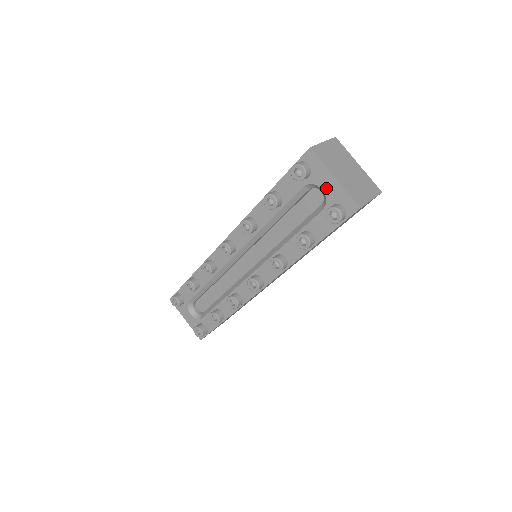
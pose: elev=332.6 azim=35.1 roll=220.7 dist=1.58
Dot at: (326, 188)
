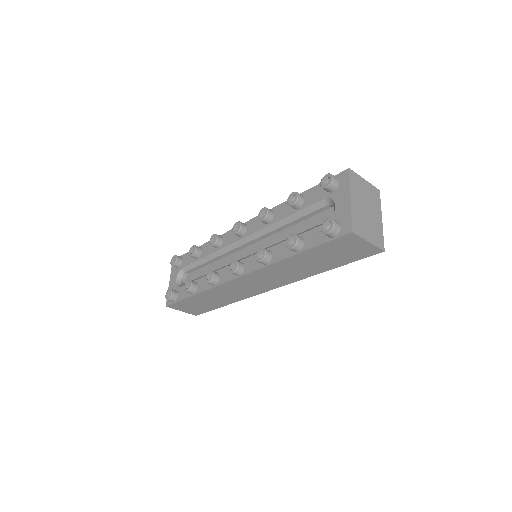
Dot at: (339, 205)
